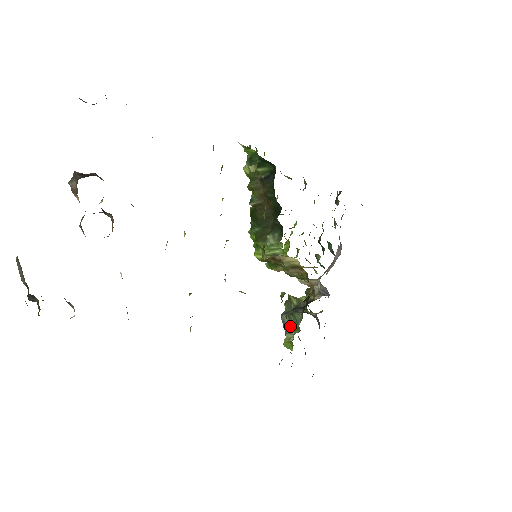
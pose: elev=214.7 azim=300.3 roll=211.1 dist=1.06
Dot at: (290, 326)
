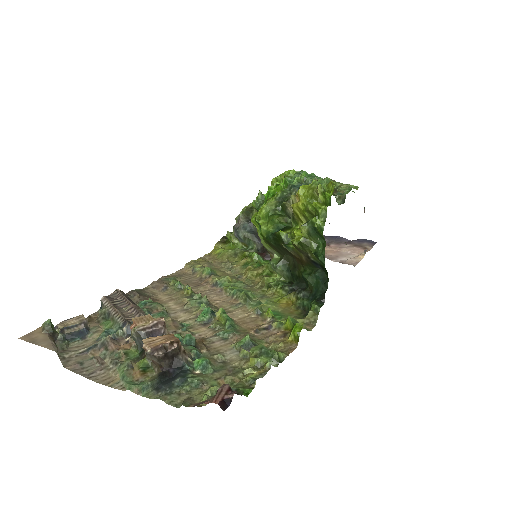
Dot at: (241, 240)
